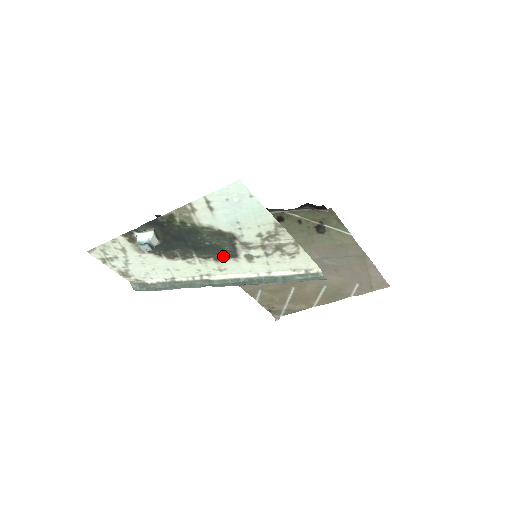
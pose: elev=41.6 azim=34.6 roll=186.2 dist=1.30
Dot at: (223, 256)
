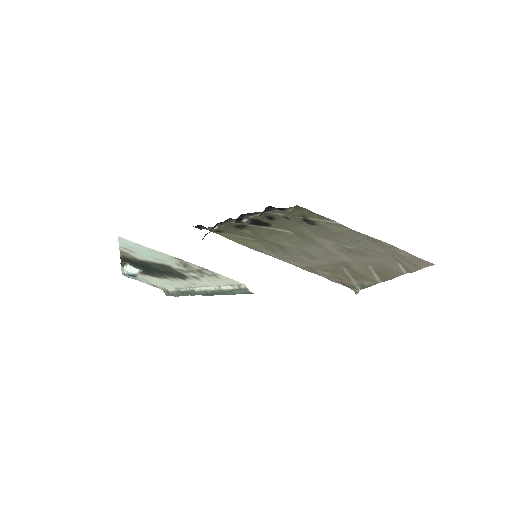
Dot at: (181, 276)
